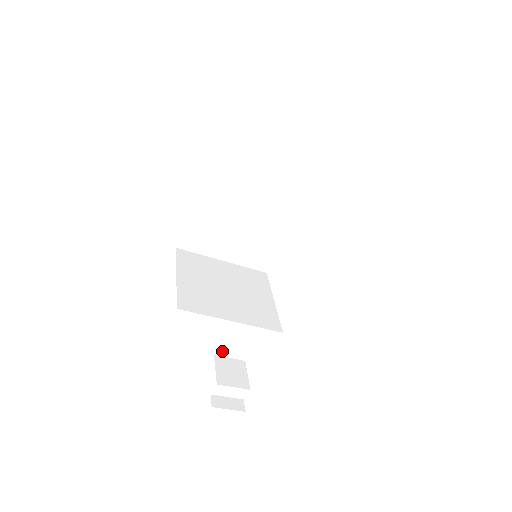
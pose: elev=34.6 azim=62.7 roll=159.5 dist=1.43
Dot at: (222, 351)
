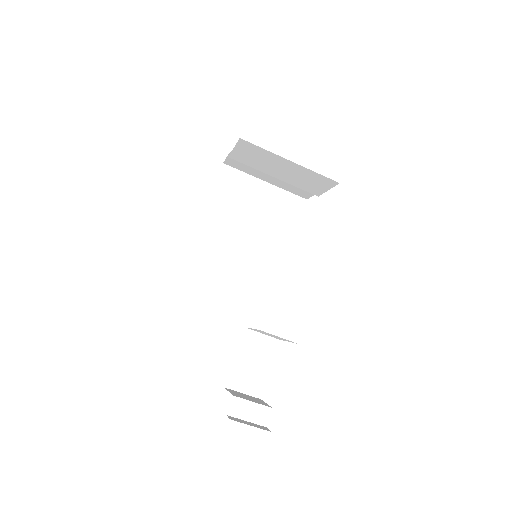
Dot at: (233, 381)
